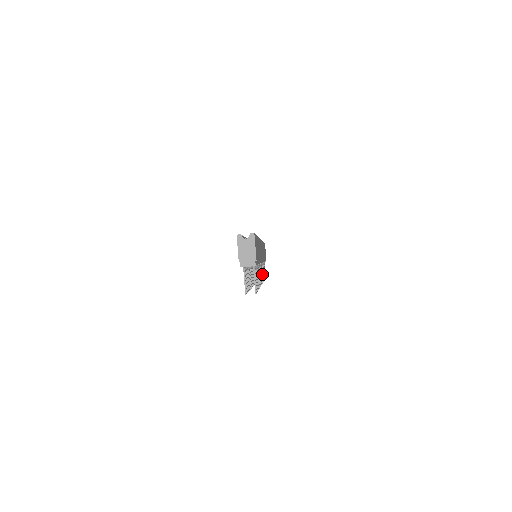
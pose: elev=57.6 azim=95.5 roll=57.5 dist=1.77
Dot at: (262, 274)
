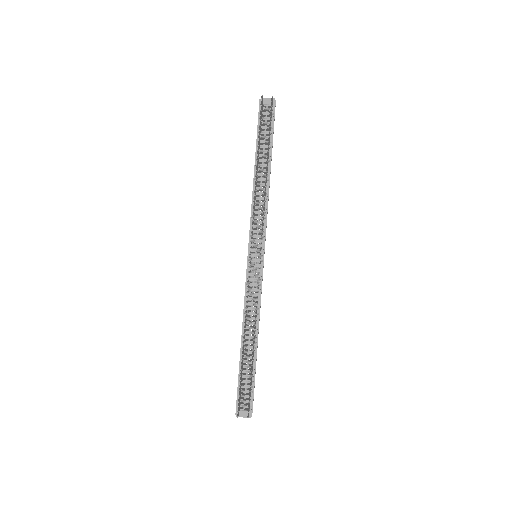
Dot at: occluded
